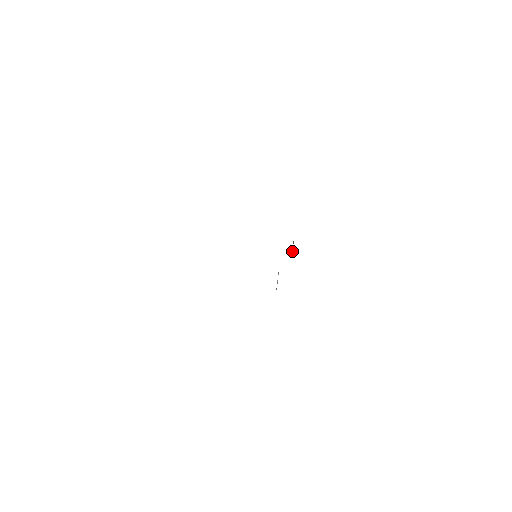
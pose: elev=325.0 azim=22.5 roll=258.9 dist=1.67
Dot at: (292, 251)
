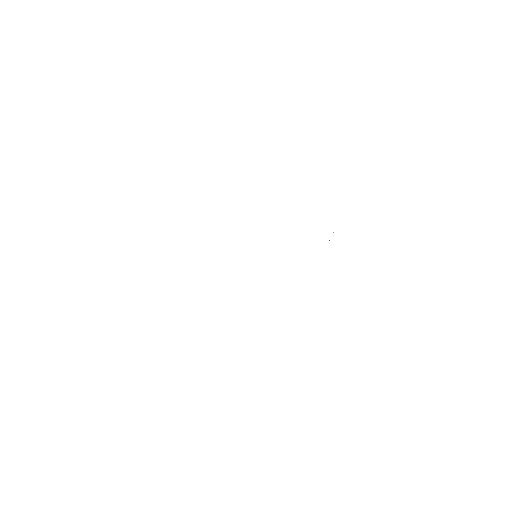
Dot at: occluded
